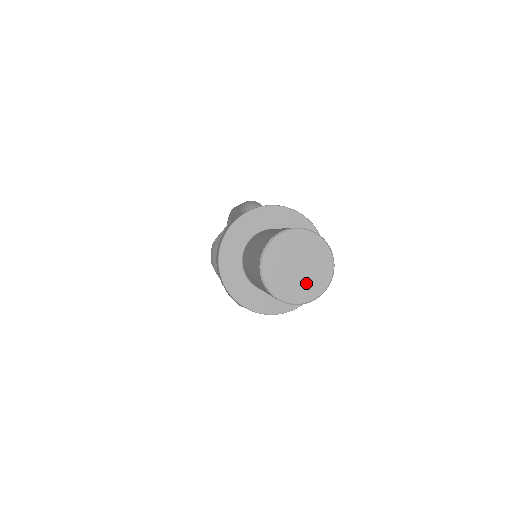
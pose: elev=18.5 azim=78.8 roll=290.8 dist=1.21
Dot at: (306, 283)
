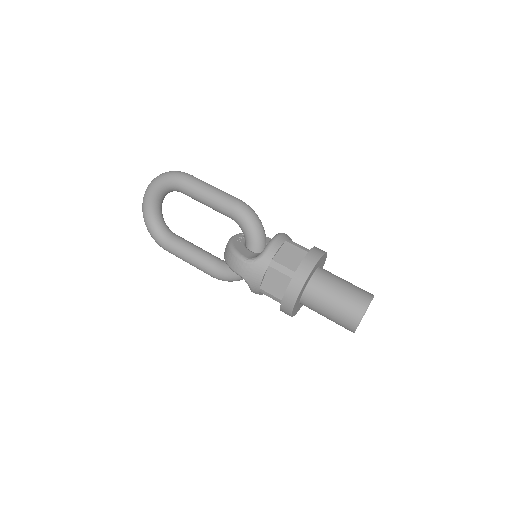
Dot at: occluded
